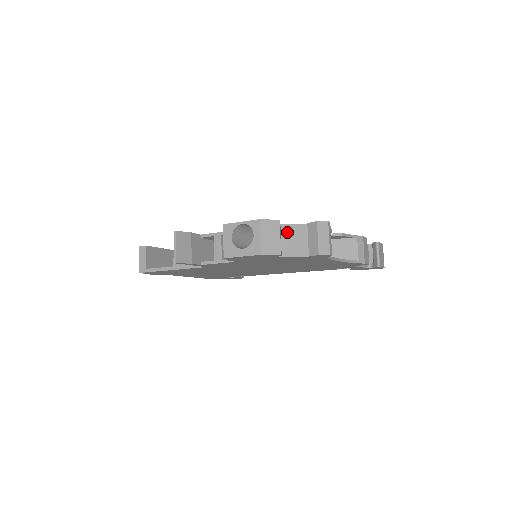
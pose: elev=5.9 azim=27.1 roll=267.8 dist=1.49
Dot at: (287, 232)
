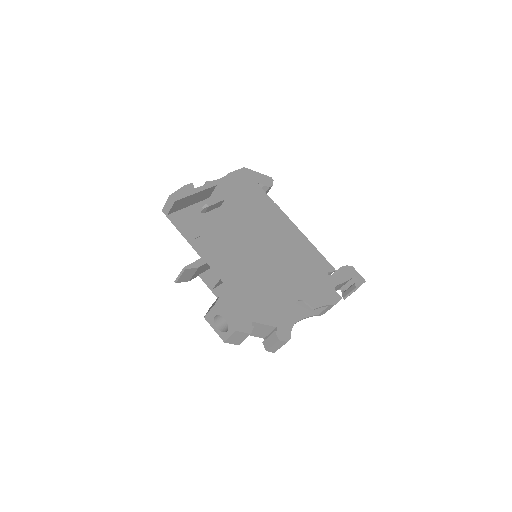
Dot at: (258, 327)
